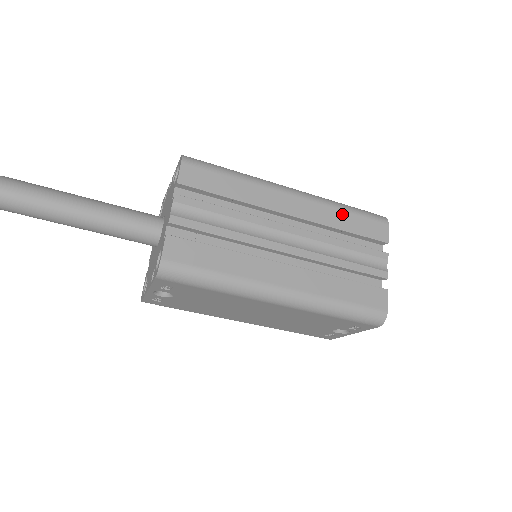
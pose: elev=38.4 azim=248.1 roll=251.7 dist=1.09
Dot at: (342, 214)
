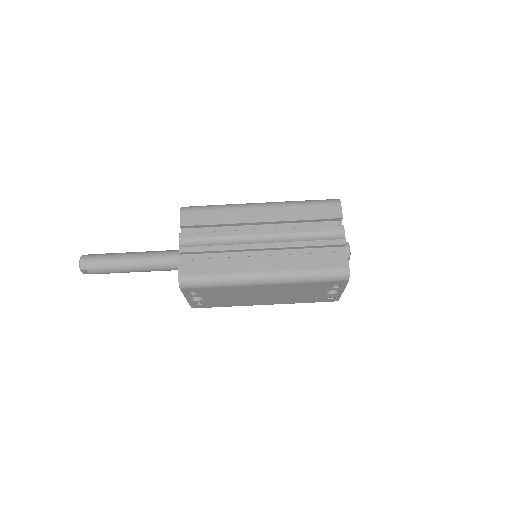
Dot at: (301, 209)
